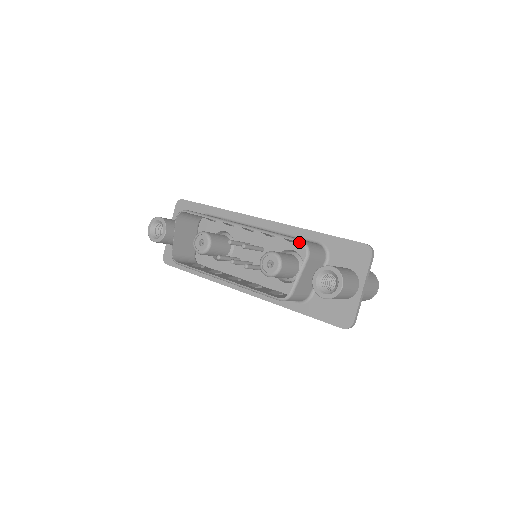
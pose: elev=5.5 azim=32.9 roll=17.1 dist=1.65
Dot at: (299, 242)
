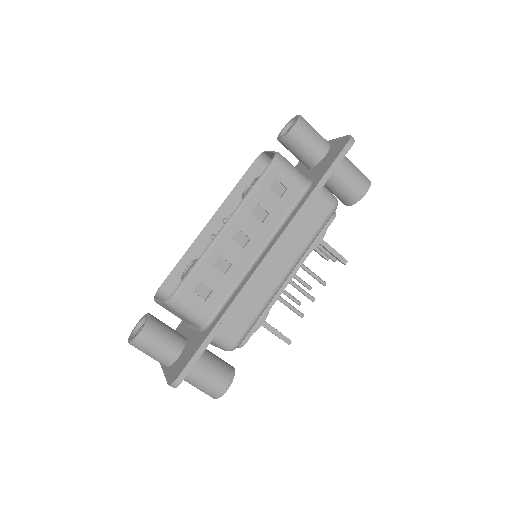
Dot at: occluded
